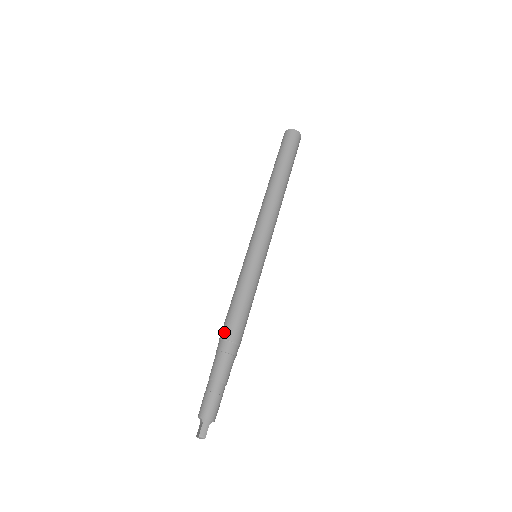
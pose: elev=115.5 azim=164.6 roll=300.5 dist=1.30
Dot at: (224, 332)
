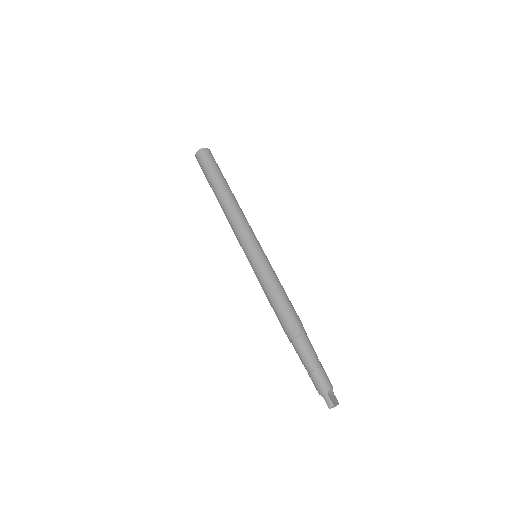
Dot at: (282, 327)
